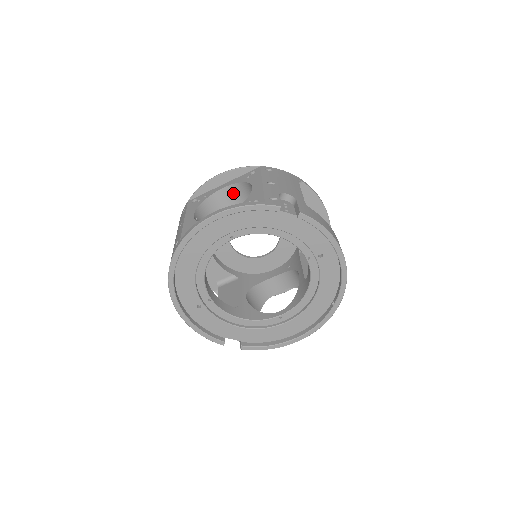
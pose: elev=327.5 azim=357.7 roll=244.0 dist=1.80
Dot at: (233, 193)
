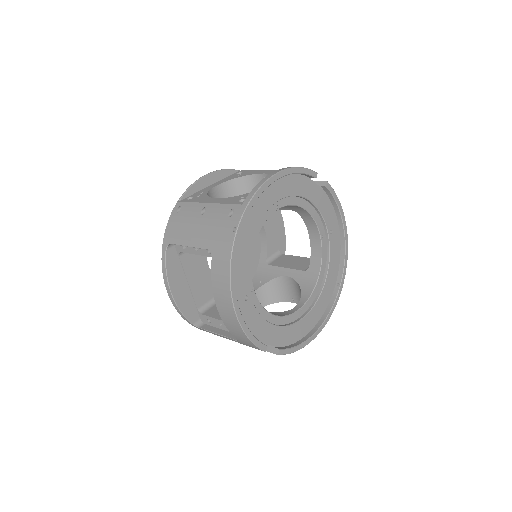
Dot at: (225, 192)
